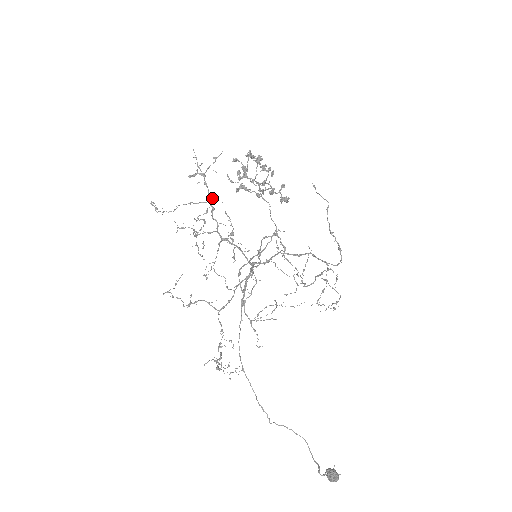
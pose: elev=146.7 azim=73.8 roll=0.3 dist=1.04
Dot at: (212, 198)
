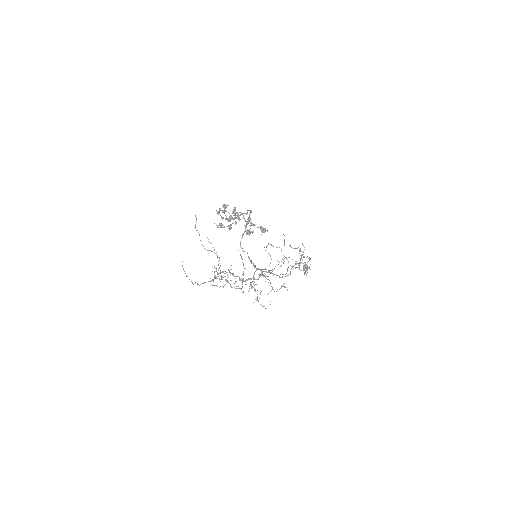
Dot at: occluded
